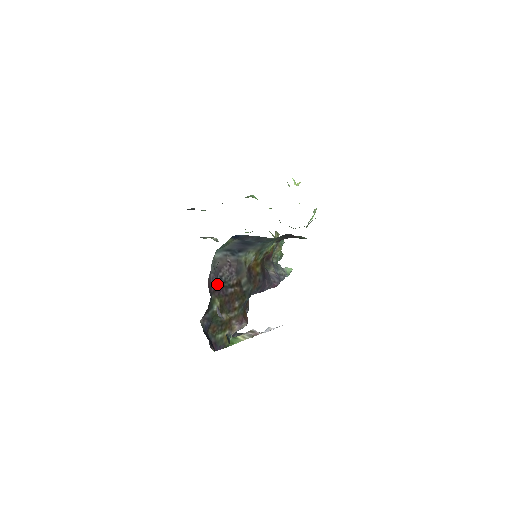
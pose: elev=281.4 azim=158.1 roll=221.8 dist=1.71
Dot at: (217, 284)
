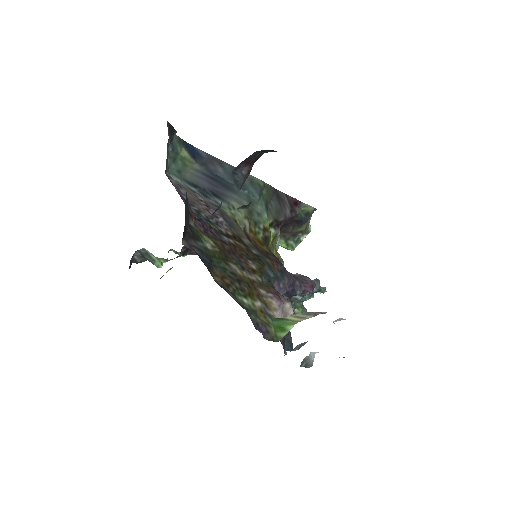
Dot at: occluded
